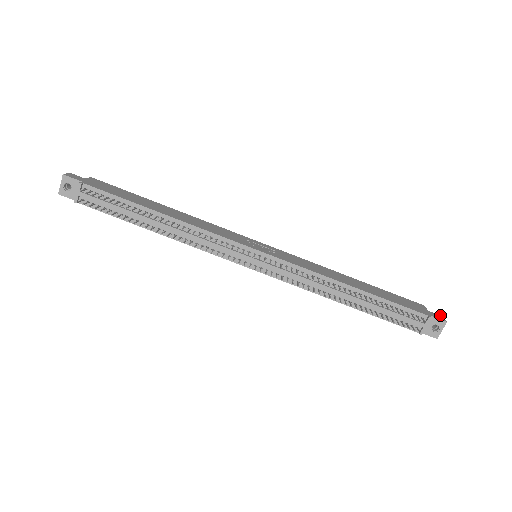
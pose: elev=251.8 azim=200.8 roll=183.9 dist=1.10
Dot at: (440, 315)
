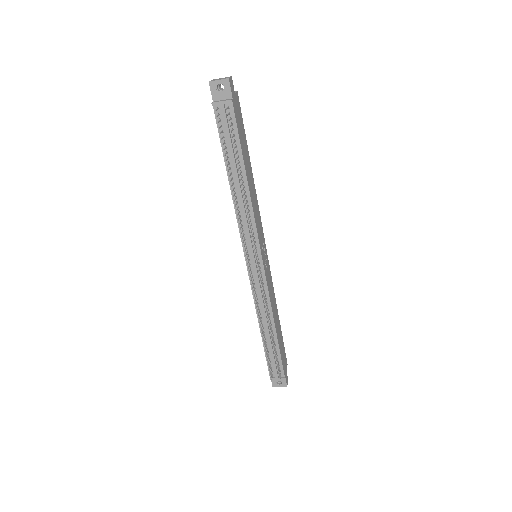
Dot at: occluded
